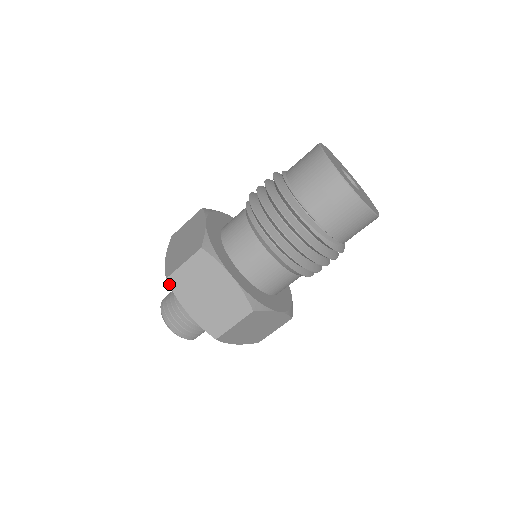
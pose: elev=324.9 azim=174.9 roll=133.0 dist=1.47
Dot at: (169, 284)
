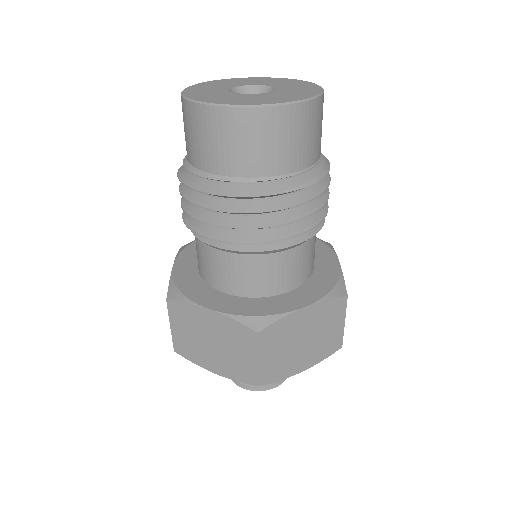
Dot at: occluded
